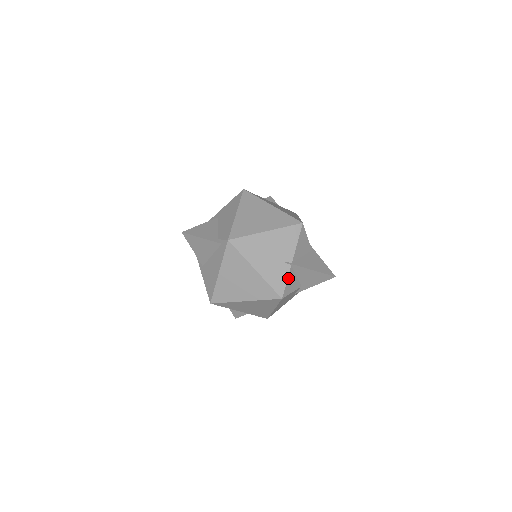
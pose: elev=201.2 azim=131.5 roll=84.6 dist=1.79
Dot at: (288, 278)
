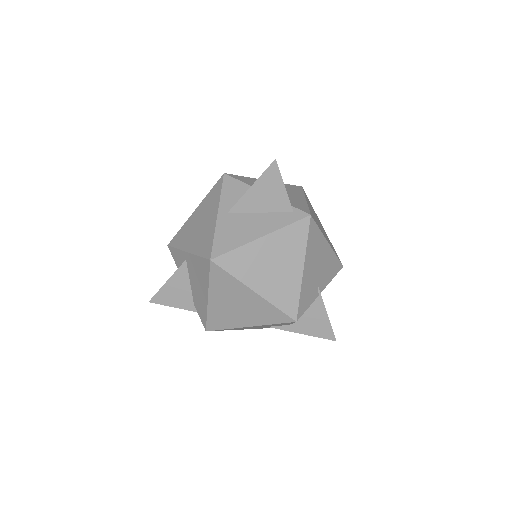
Dot at: (309, 305)
